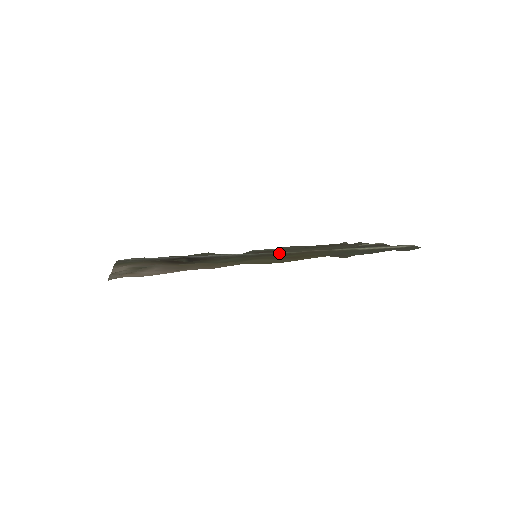
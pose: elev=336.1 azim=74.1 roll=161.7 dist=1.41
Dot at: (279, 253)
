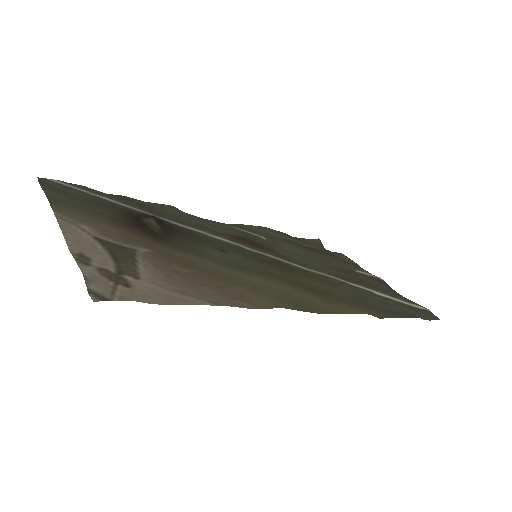
Dot at: (286, 263)
